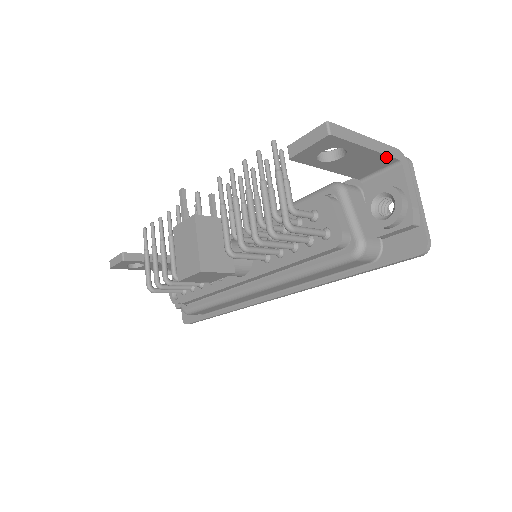
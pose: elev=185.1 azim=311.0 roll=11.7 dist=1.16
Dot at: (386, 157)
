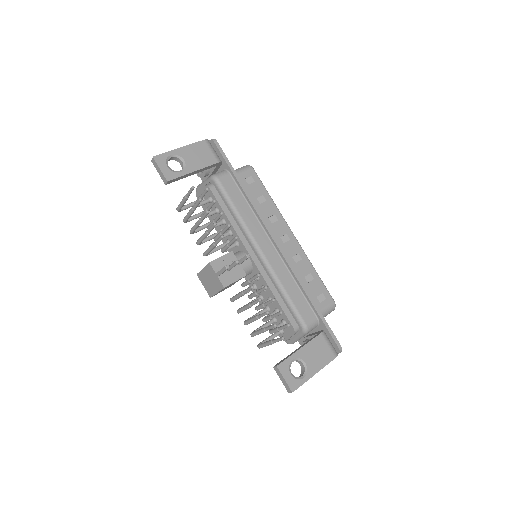
Dot at: occluded
